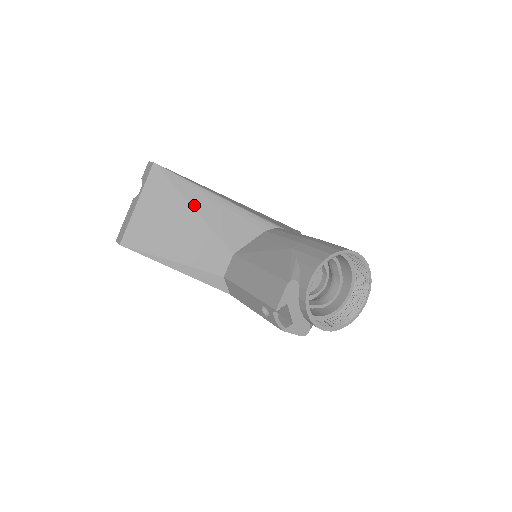
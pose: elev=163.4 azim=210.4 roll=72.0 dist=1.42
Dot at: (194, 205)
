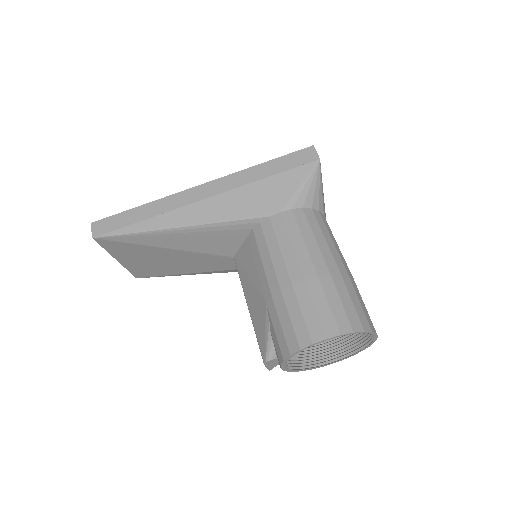
Dot at: (160, 245)
